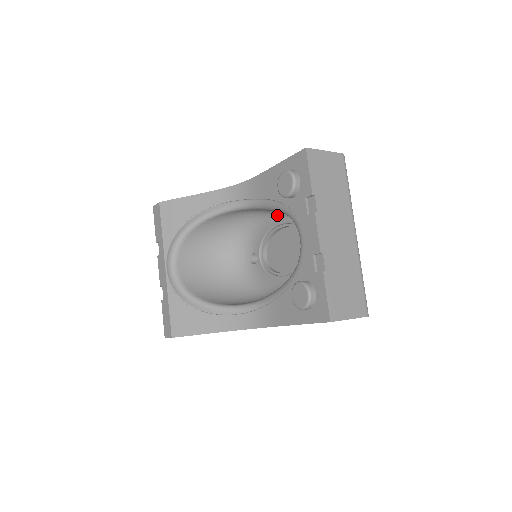
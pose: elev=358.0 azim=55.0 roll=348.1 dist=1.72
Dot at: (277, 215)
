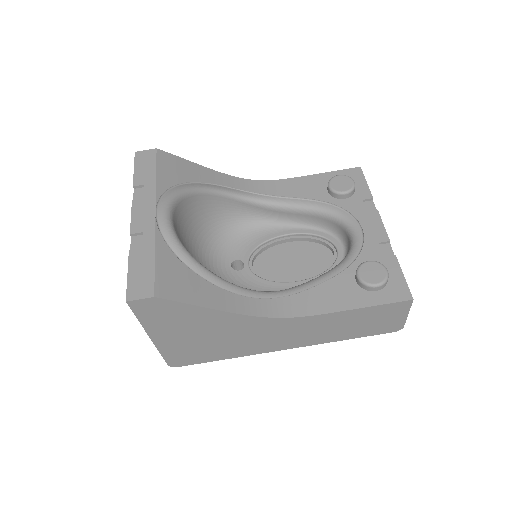
Dot at: (287, 225)
